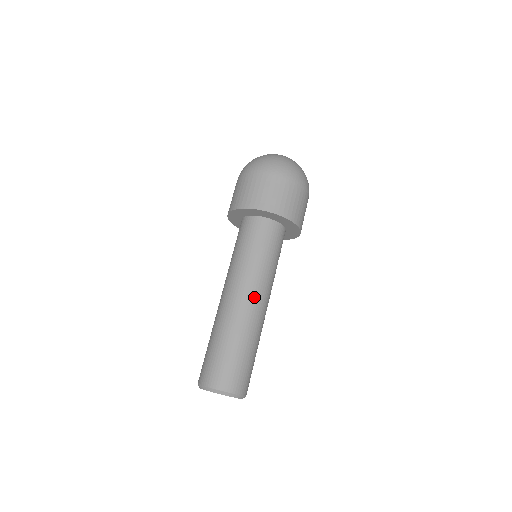
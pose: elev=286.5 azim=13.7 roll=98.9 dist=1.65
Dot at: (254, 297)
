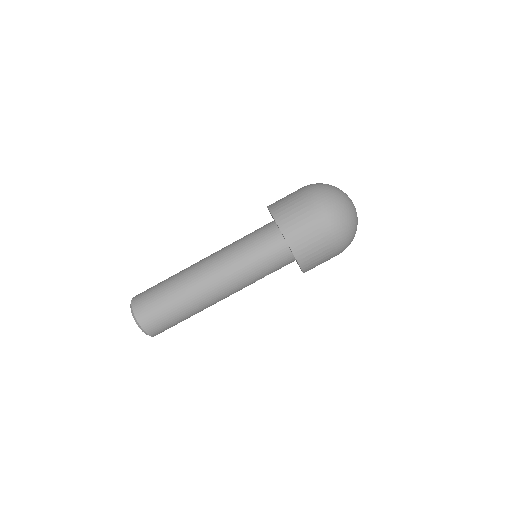
Dot at: (217, 283)
